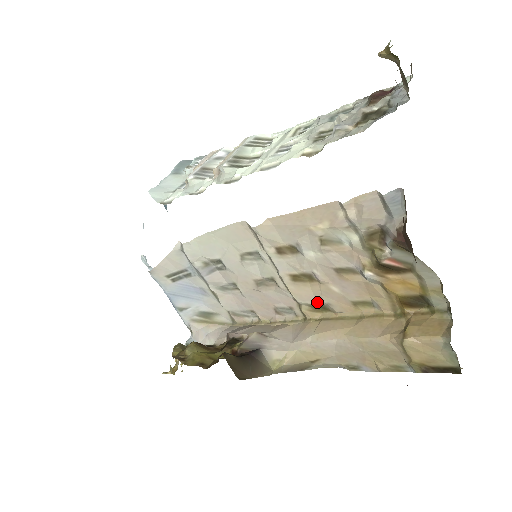
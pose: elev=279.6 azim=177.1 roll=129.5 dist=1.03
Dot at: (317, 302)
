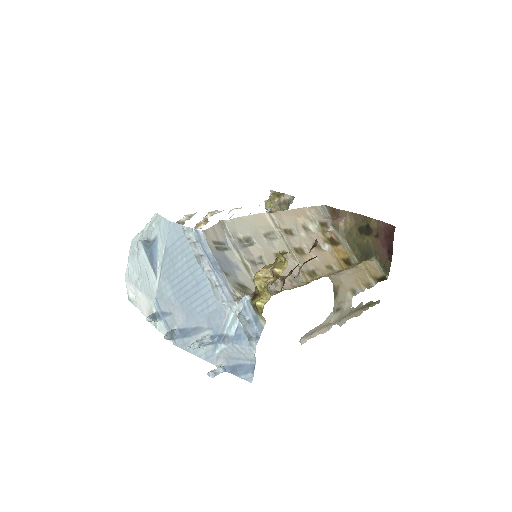
Dot at: (310, 269)
